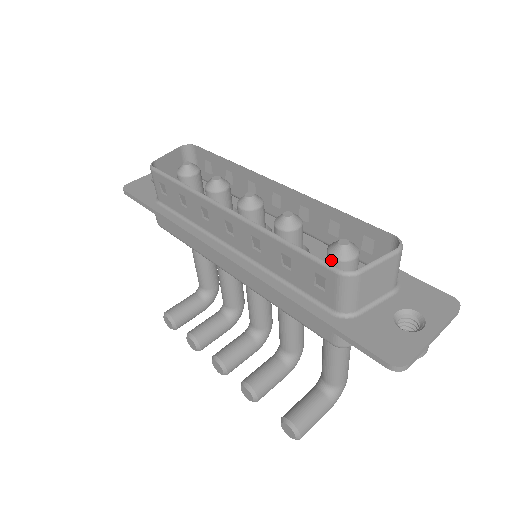
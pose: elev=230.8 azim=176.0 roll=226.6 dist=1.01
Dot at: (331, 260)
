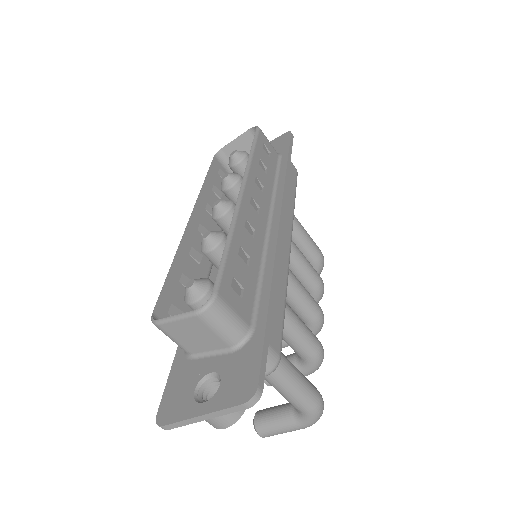
Dot at: occluded
